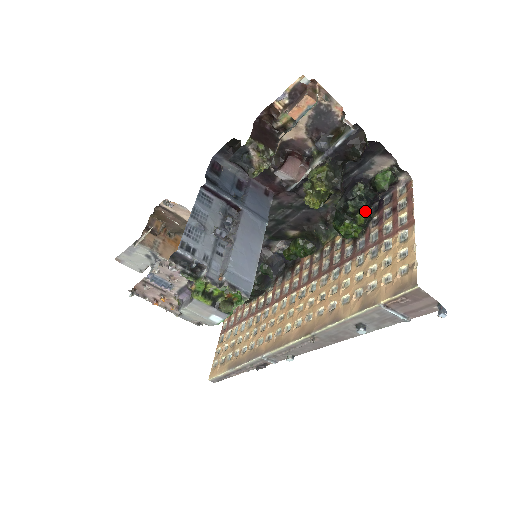
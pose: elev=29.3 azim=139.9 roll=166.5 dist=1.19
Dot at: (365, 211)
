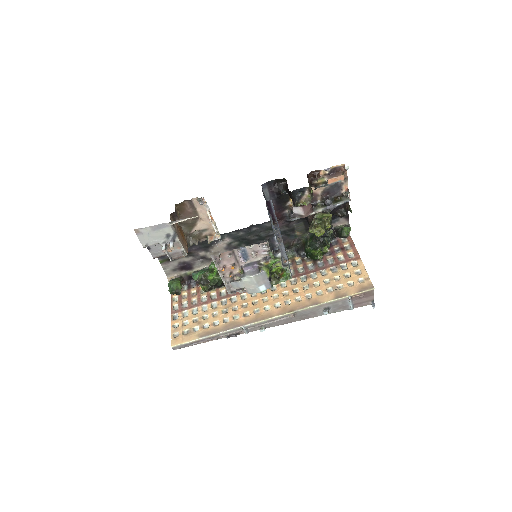
Dot at: (328, 245)
